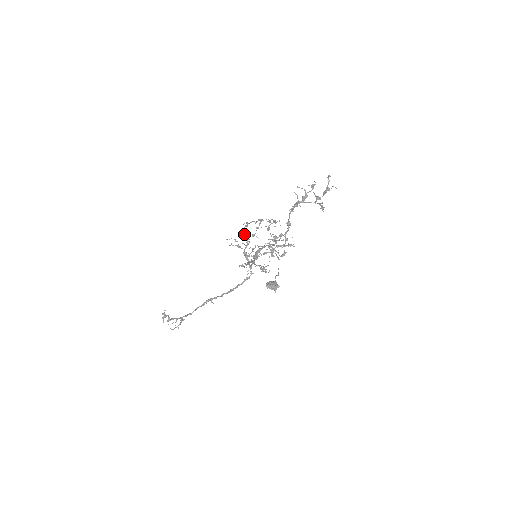
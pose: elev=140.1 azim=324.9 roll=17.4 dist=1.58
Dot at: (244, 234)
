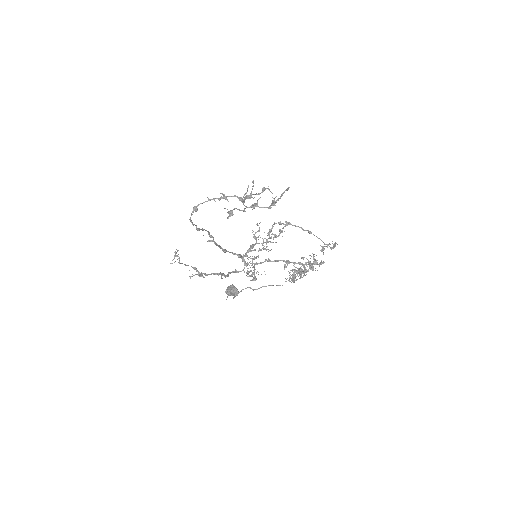
Dot at: (269, 229)
